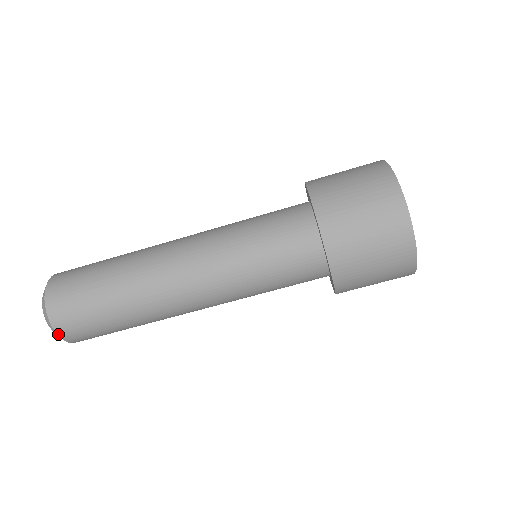
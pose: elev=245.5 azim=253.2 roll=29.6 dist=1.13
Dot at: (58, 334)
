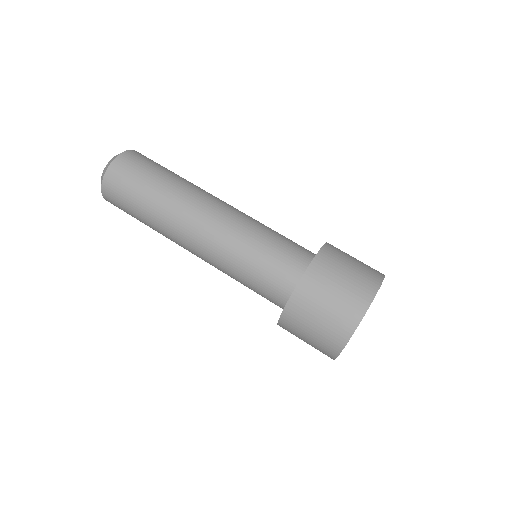
Dot at: (108, 169)
